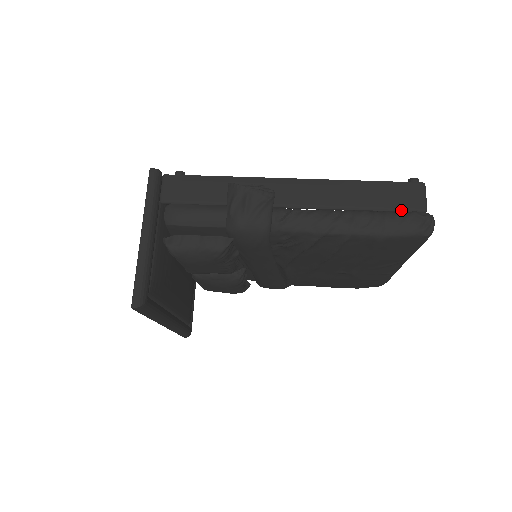
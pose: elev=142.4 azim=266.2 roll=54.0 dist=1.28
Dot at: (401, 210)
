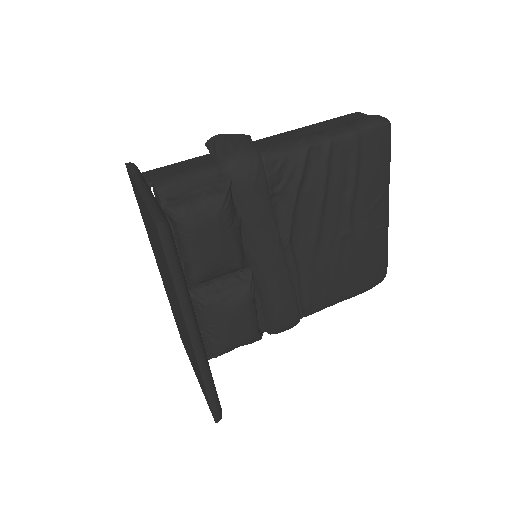
Dot at: occluded
